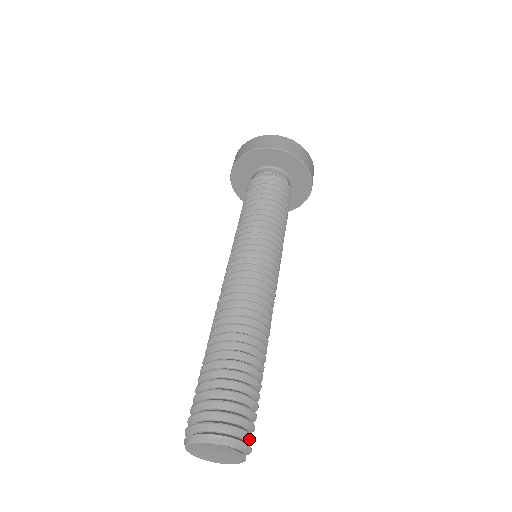
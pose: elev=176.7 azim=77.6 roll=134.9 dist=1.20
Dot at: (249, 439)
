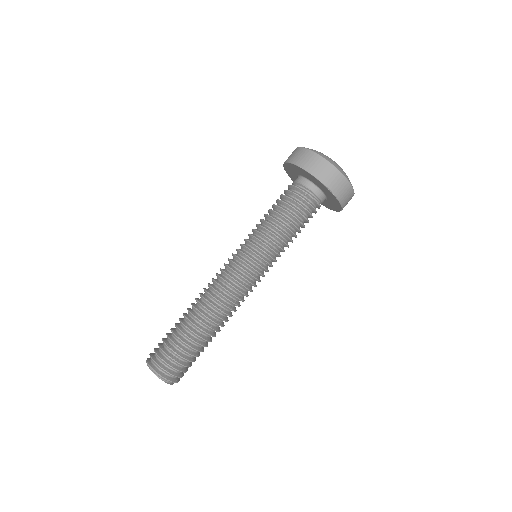
Dot at: (178, 377)
